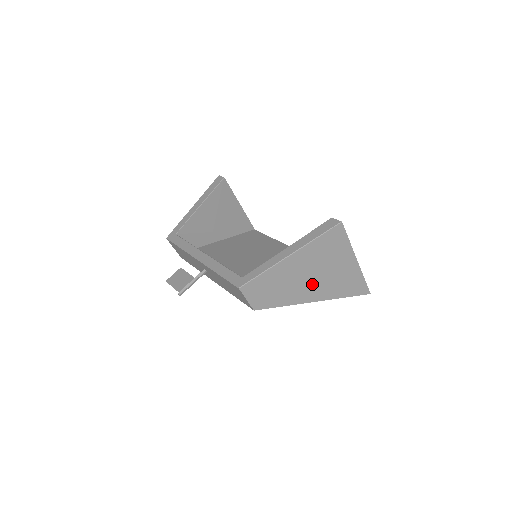
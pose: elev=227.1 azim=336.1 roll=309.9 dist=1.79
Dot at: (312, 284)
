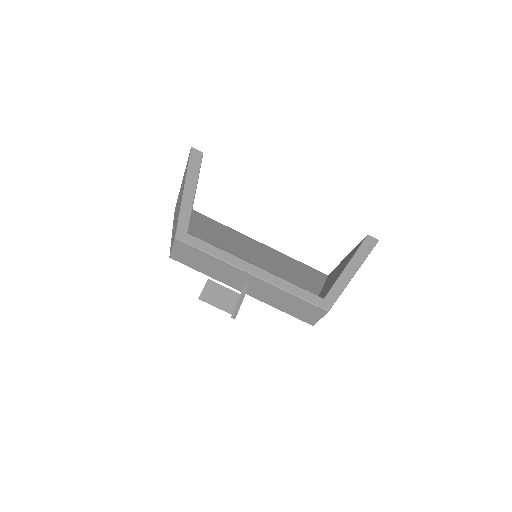
Dot at: occluded
